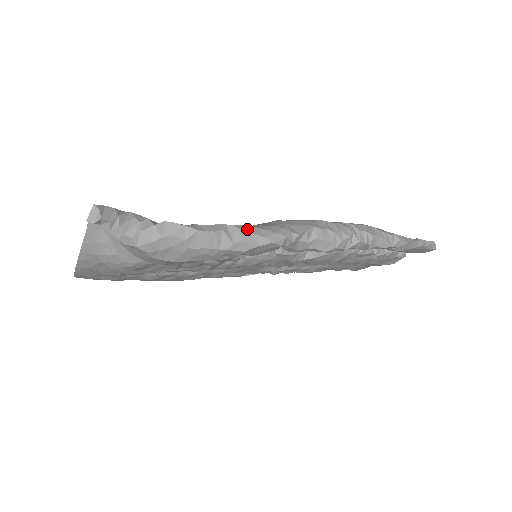
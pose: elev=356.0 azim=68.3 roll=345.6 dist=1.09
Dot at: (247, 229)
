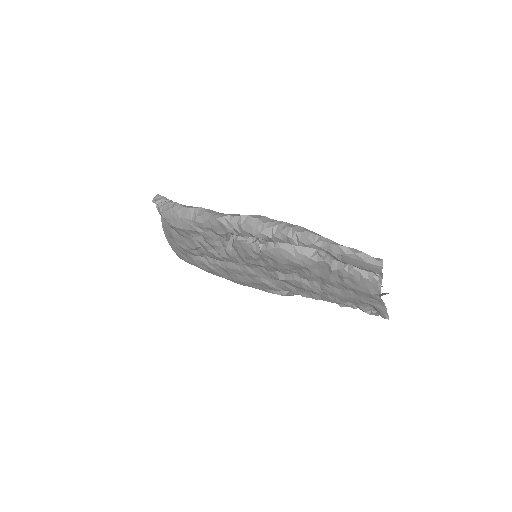
Dot at: (210, 211)
